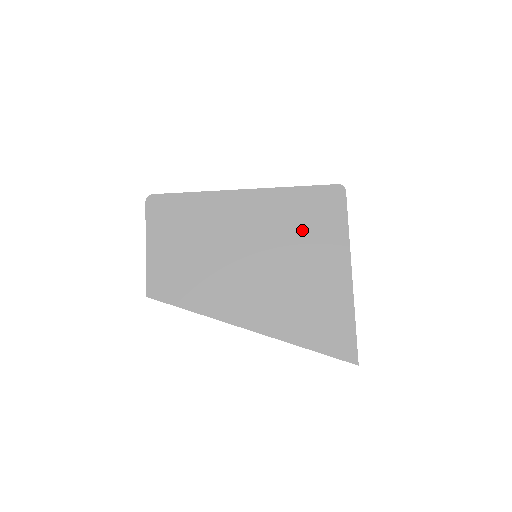
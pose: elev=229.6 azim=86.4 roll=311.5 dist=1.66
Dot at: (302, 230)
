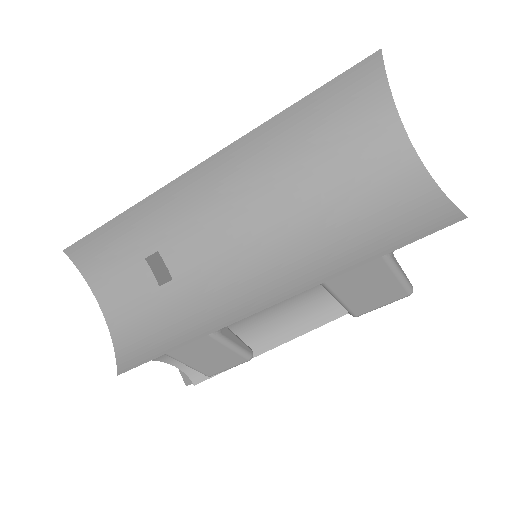
Dot at: occluded
